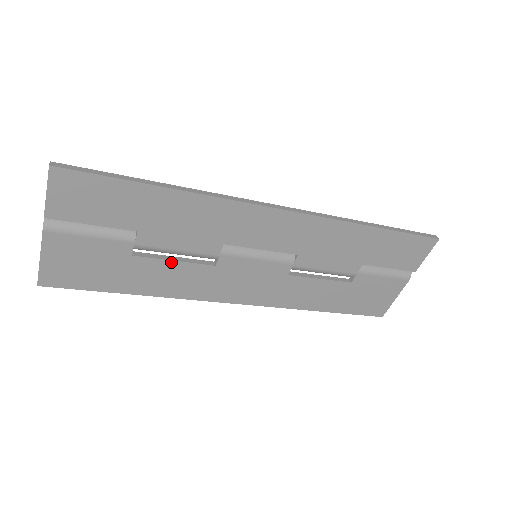
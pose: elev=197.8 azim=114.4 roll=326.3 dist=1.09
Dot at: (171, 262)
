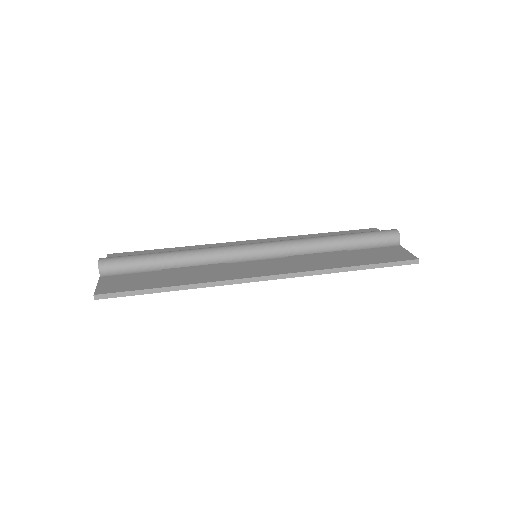
Dot at: occluded
